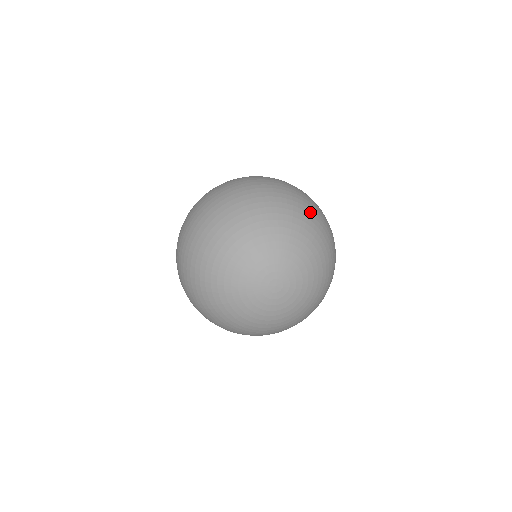
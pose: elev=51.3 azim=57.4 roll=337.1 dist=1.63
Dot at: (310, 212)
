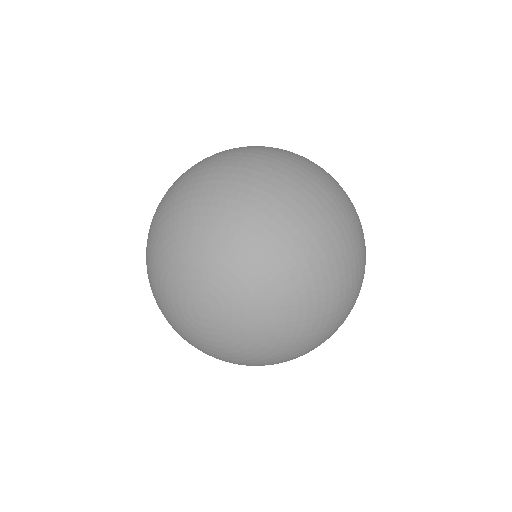
Dot at: (306, 231)
